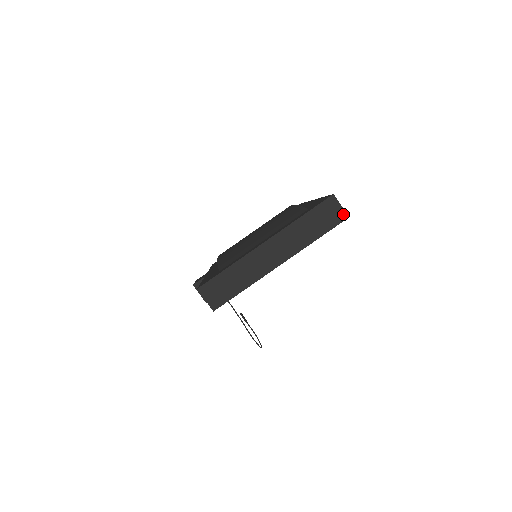
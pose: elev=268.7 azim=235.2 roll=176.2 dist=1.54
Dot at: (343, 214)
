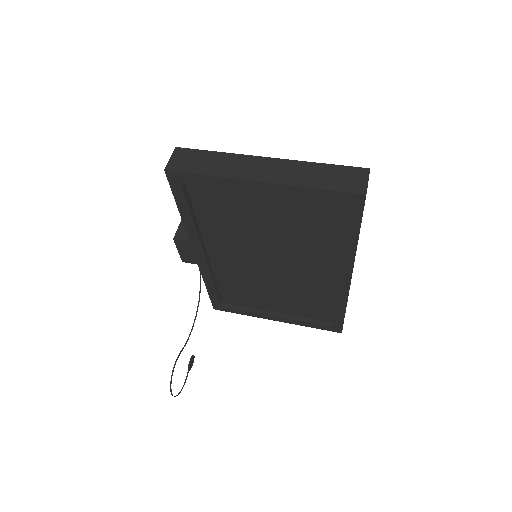
Dot at: (363, 188)
